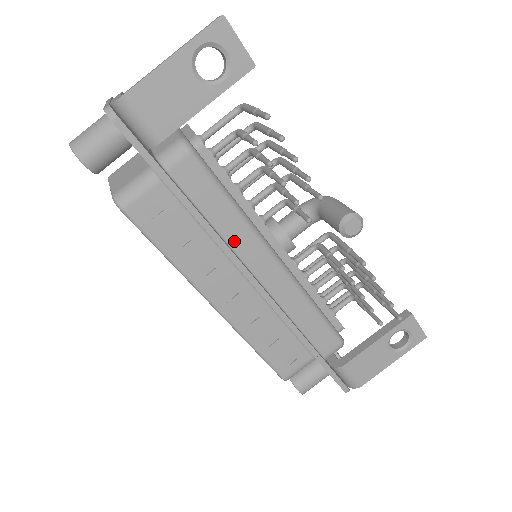
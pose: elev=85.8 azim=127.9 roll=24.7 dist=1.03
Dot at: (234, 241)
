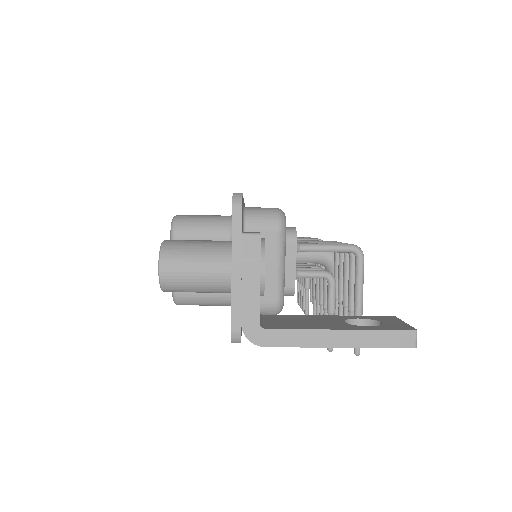
Dot at: occluded
